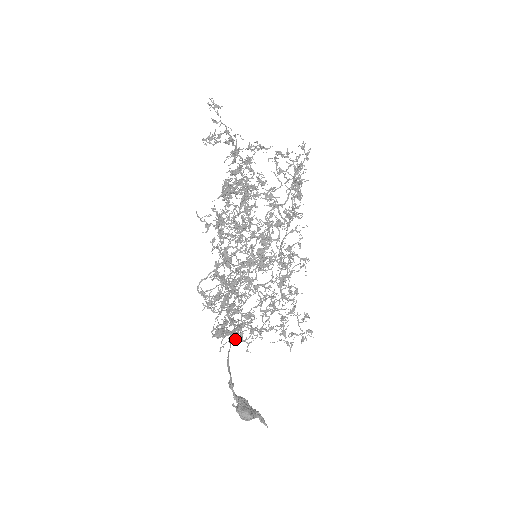
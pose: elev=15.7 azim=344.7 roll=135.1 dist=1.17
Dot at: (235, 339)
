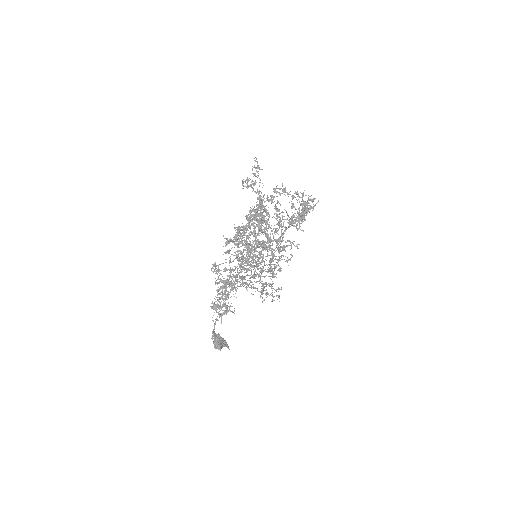
Dot at: (221, 320)
